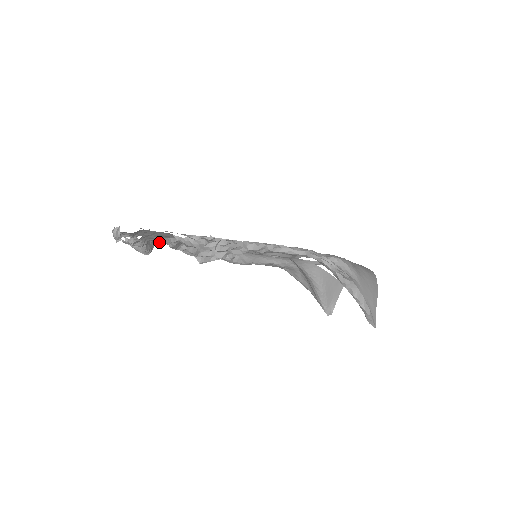
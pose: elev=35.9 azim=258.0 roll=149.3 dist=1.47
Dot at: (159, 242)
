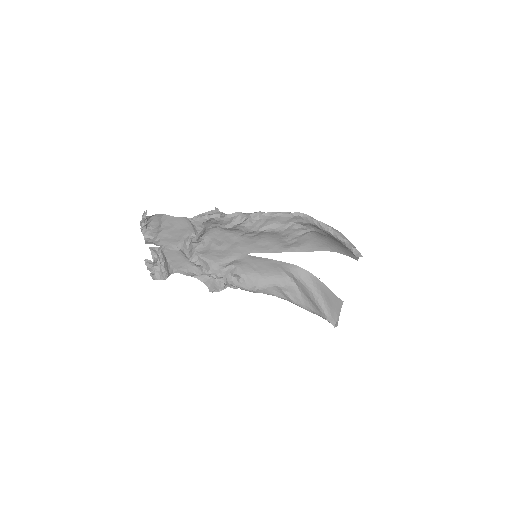
Dot at: (175, 270)
